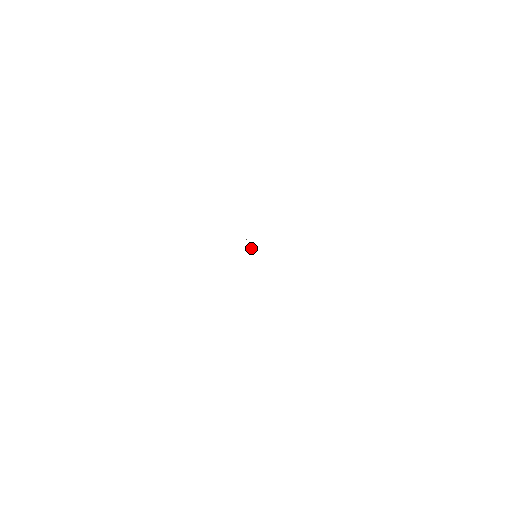
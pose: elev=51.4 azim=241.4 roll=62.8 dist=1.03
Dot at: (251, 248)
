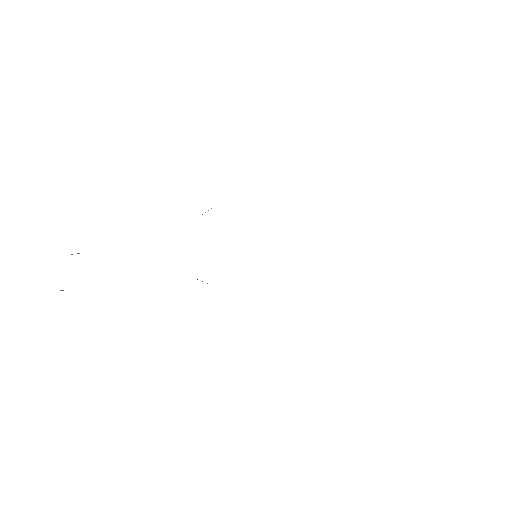
Dot at: occluded
